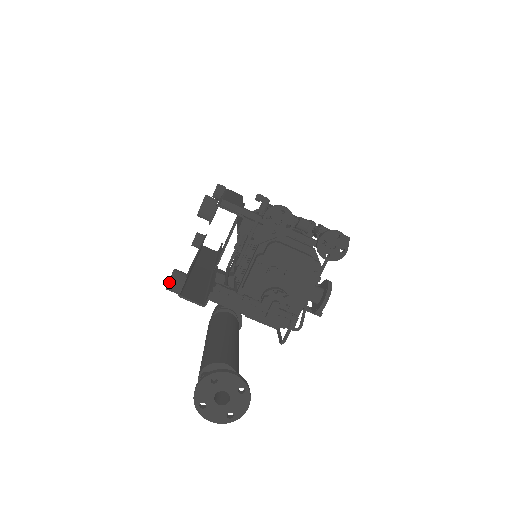
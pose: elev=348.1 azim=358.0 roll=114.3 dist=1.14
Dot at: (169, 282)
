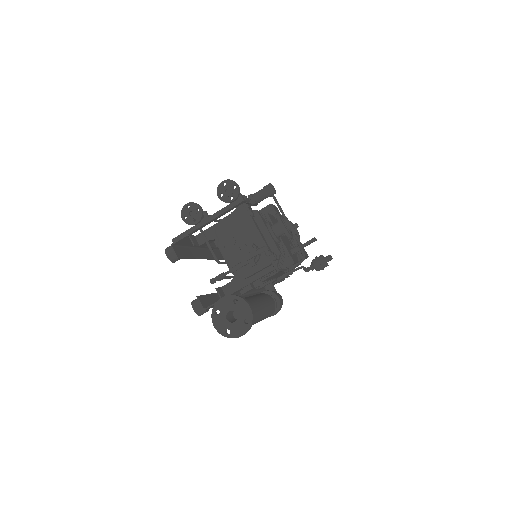
Dot at: (193, 309)
